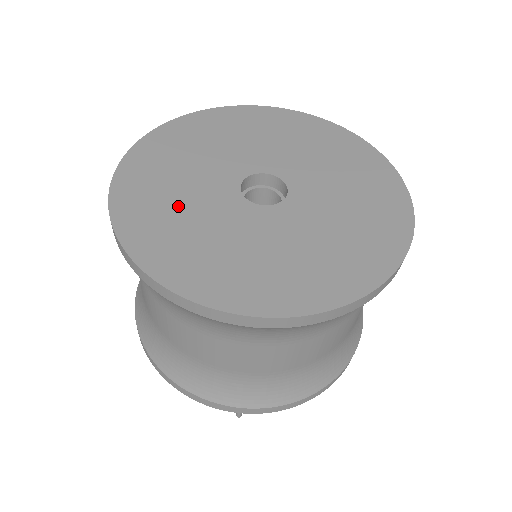
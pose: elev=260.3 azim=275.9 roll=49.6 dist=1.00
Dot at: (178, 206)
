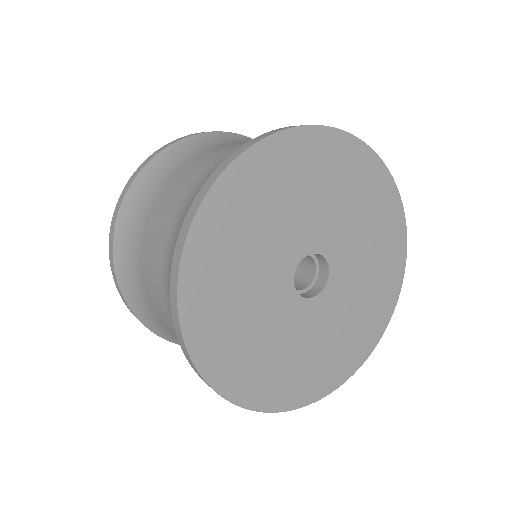
Dot at: (242, 266)
